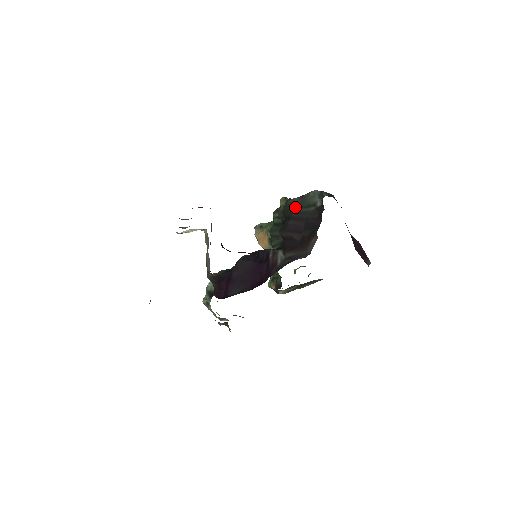
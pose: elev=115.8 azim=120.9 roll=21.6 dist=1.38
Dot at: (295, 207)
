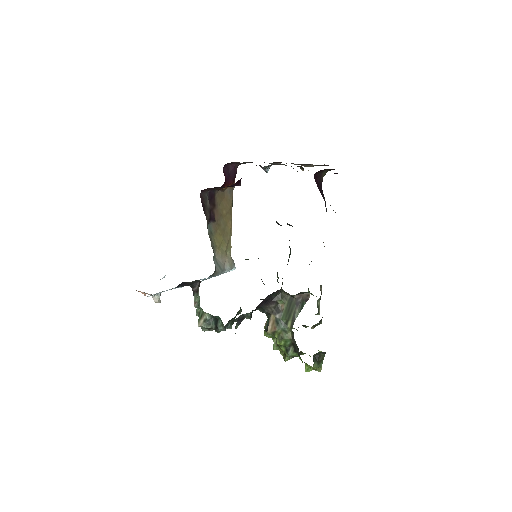
Dot at: occluded
